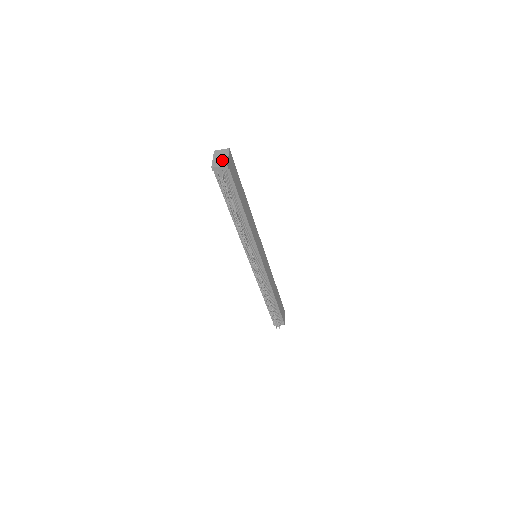
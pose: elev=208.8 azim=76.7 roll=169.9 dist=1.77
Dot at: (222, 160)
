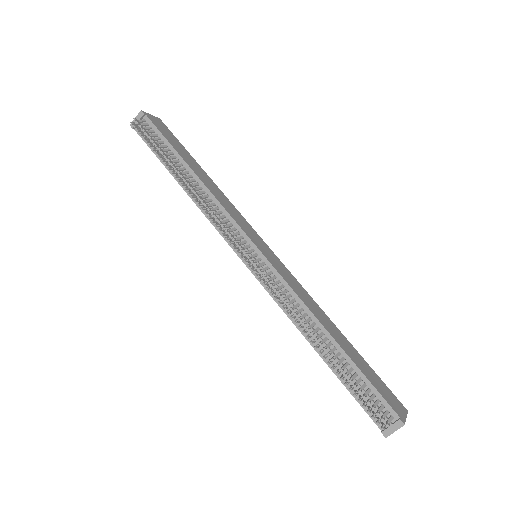
Dot at: occluded
